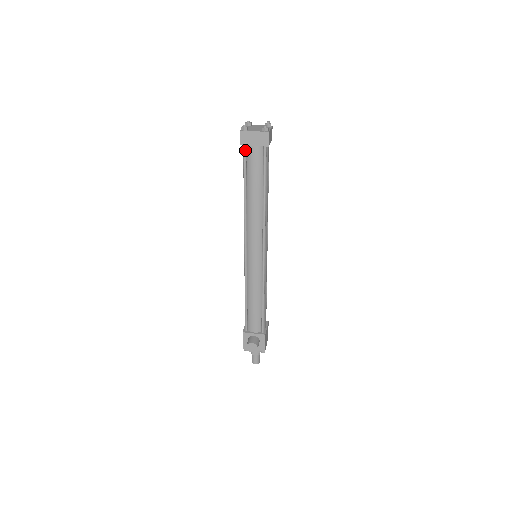
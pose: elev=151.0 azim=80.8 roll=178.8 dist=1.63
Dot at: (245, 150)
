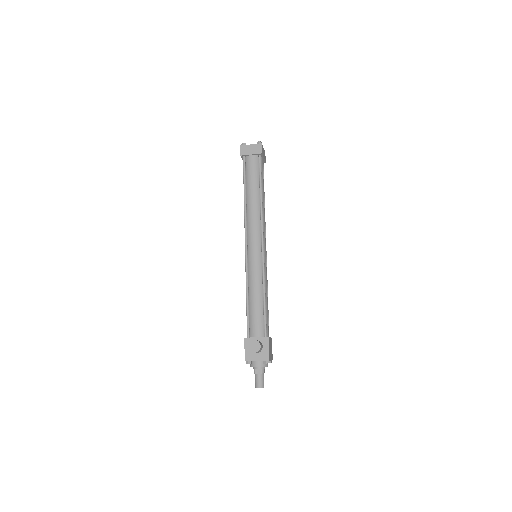
Dot at: (244, 160)
